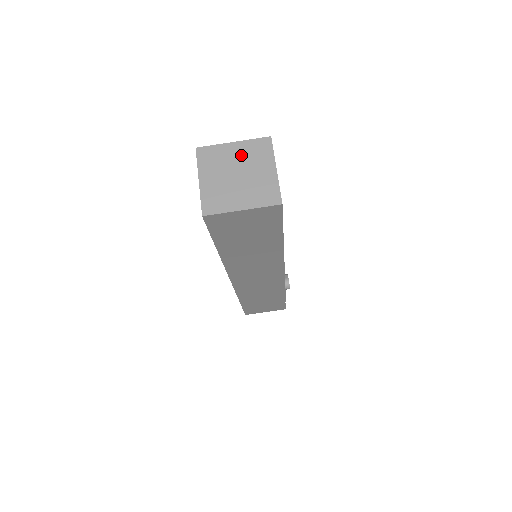
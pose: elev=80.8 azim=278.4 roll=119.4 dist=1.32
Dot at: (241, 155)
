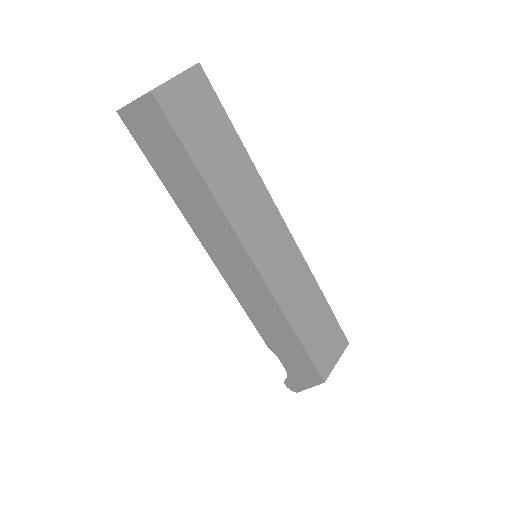
Dot at: occluded
